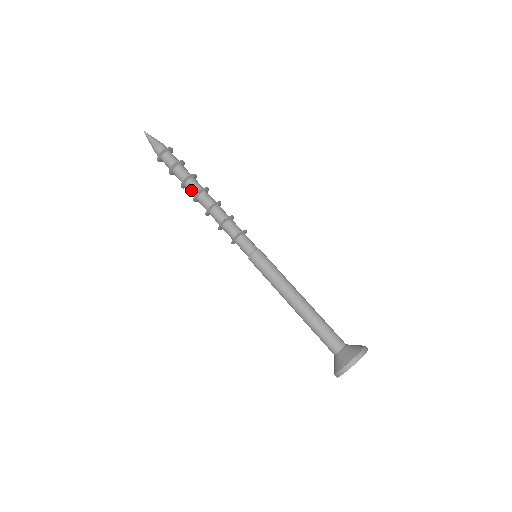
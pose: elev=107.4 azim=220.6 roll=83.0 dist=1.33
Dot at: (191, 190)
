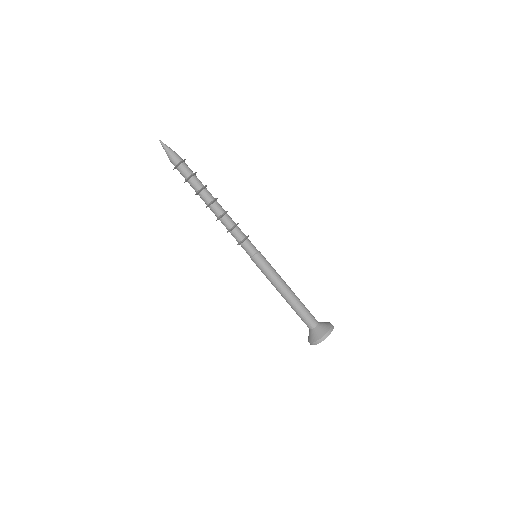
Dot at: (204, 200)
